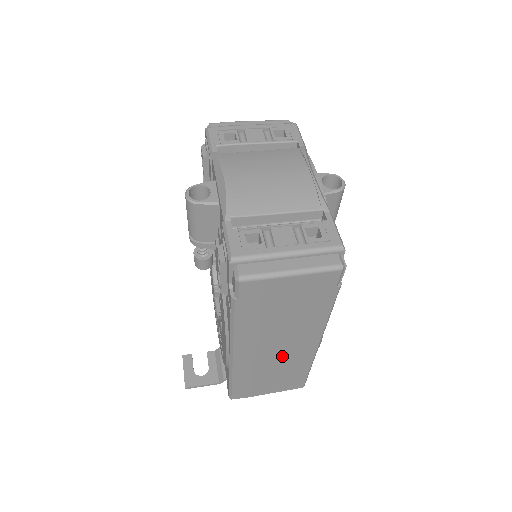
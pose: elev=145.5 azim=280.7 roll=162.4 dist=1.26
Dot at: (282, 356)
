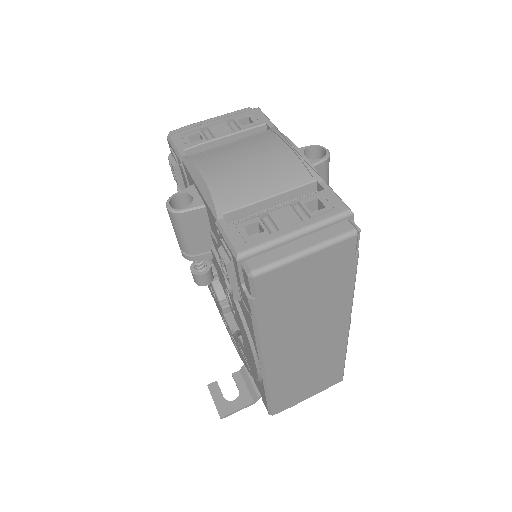
Dot at: (314, 351)
